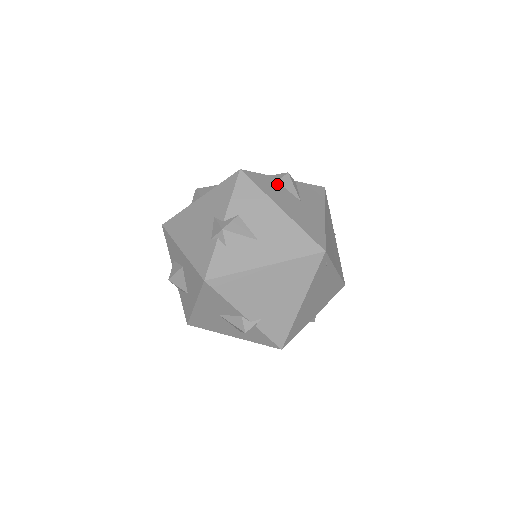
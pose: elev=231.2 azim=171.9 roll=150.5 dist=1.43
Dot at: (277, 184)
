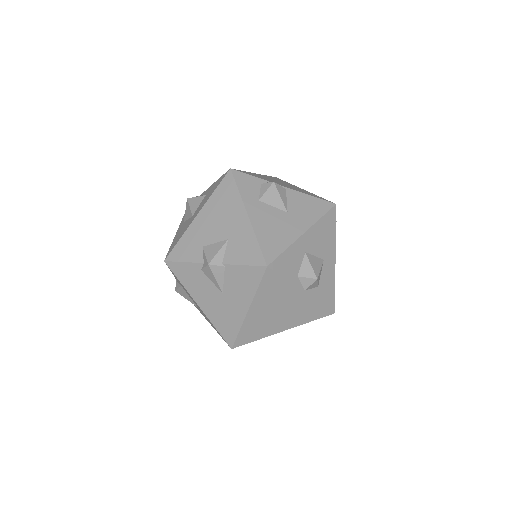
Dot at: (200, 274)
